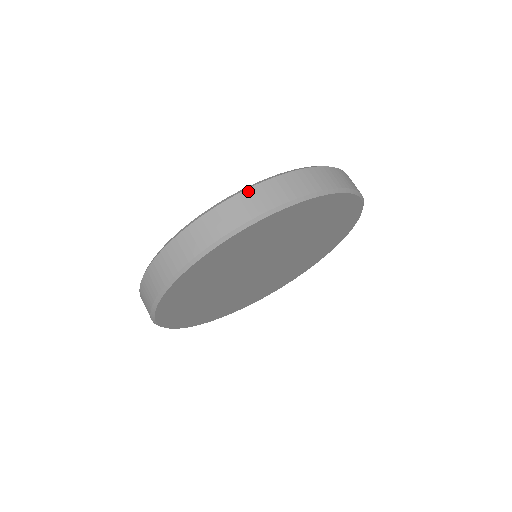
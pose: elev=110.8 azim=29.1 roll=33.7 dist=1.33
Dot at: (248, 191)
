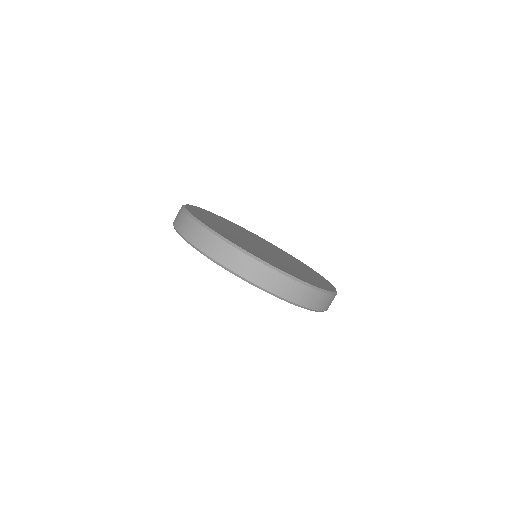
Dot at: (286, 278)
